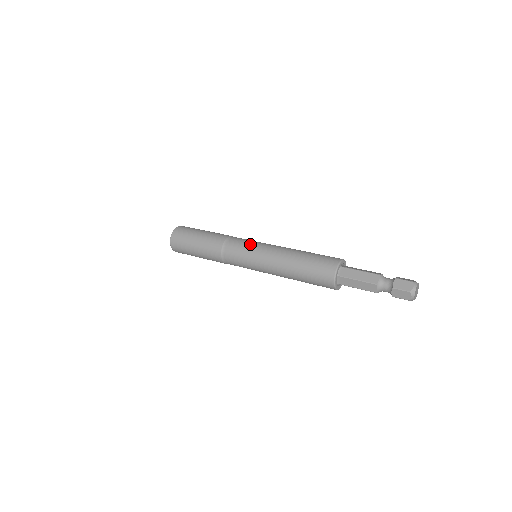
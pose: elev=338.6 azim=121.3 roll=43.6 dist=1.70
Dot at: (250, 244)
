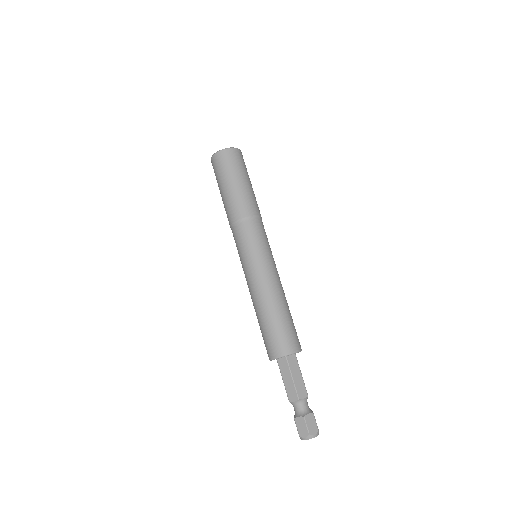
Dot at: (239, 255)
